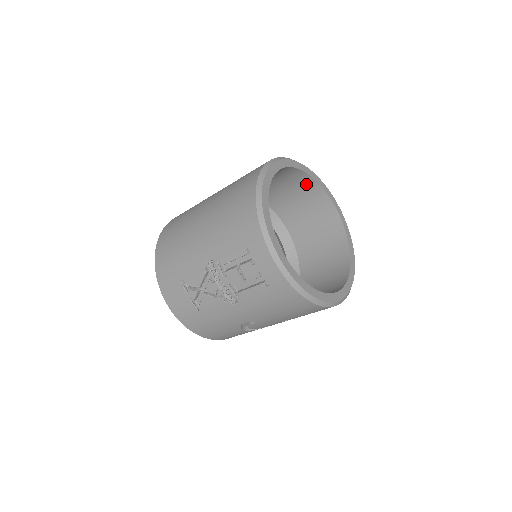
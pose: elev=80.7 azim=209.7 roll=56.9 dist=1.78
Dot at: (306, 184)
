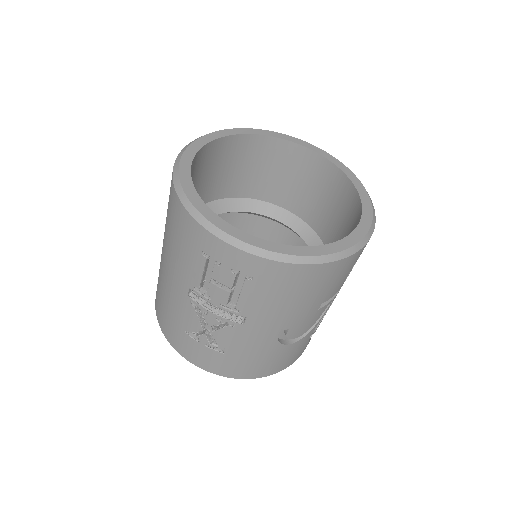
Dot at: (257, 146)
